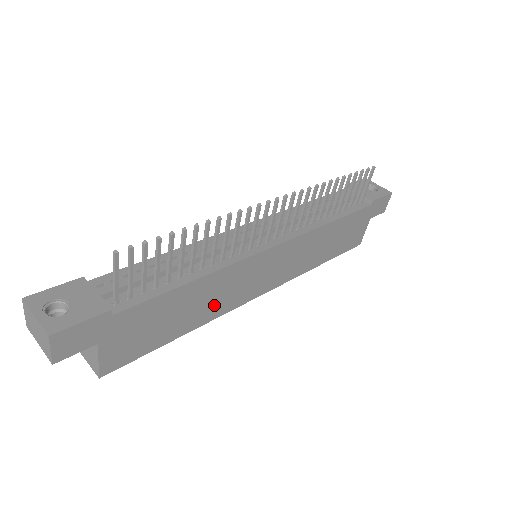
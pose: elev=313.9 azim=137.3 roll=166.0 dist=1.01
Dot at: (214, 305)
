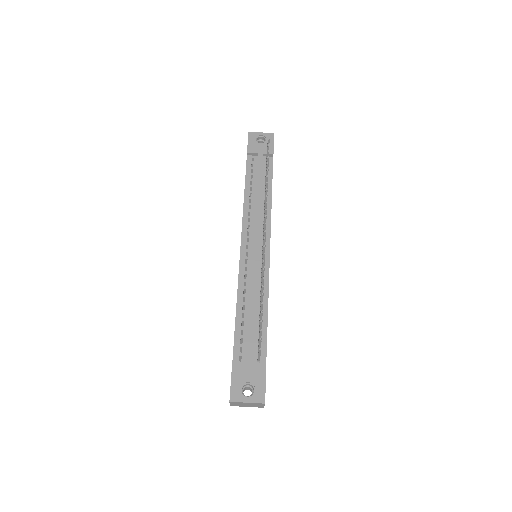
Dot at: occluded
